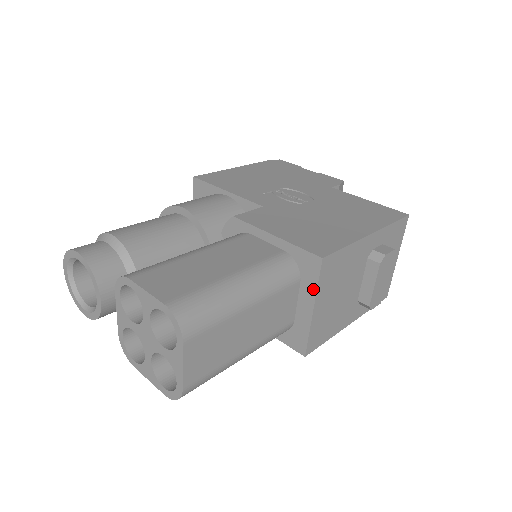
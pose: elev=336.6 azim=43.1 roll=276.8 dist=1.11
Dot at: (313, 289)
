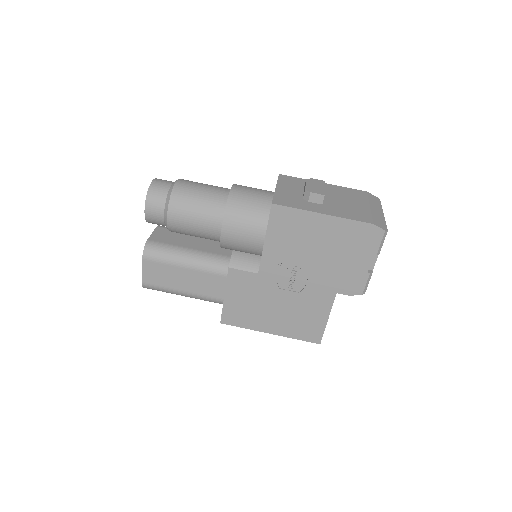
Dot at: occluded
